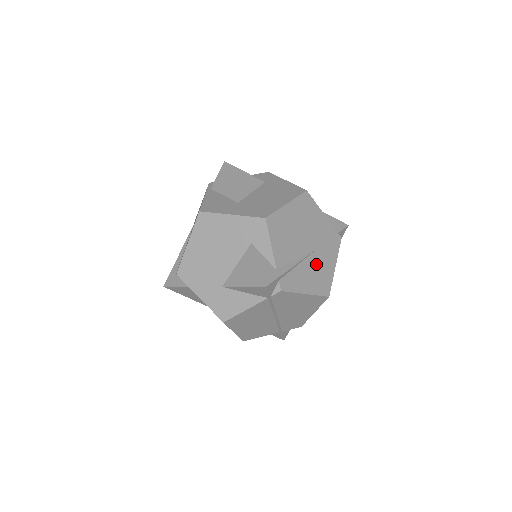
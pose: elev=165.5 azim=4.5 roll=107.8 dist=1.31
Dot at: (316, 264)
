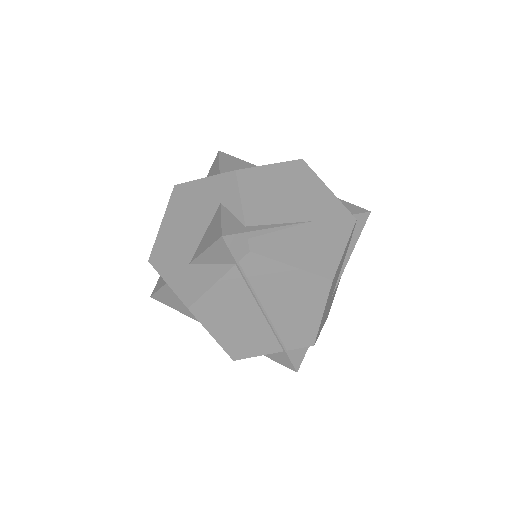
Dot at: (312, 237)
